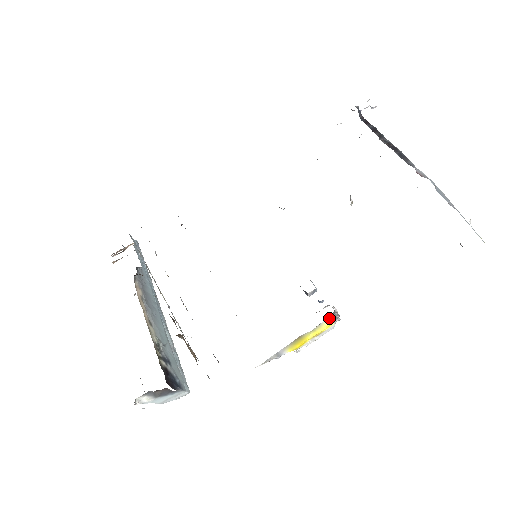
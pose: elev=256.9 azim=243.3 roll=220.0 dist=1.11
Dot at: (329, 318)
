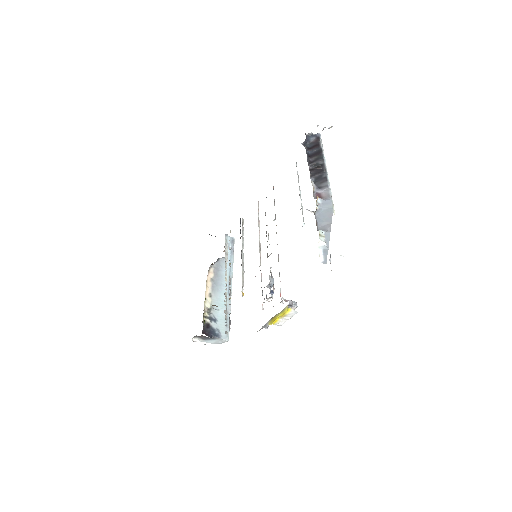
Dot at: (288, 305)
